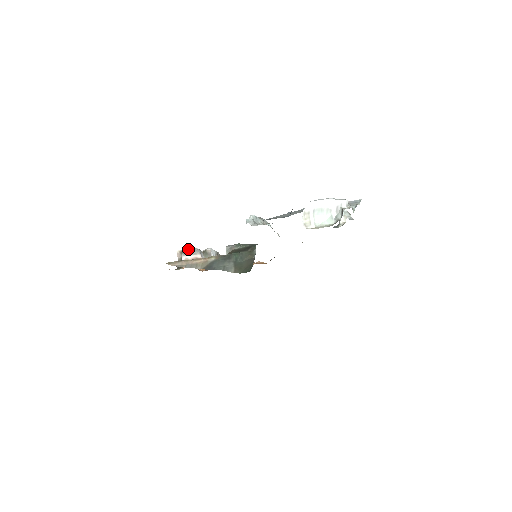
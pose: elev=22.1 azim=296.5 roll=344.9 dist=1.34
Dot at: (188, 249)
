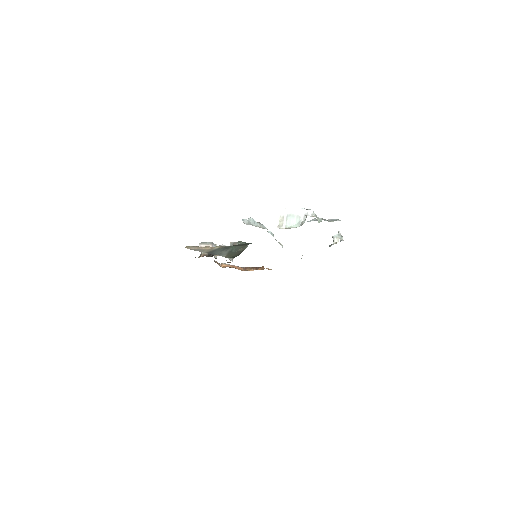
Dot at: occluded
